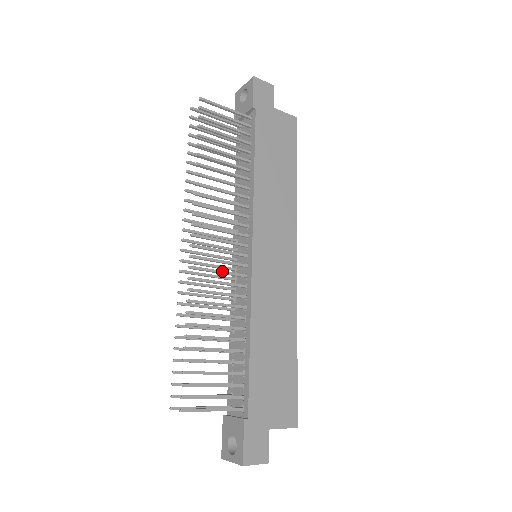
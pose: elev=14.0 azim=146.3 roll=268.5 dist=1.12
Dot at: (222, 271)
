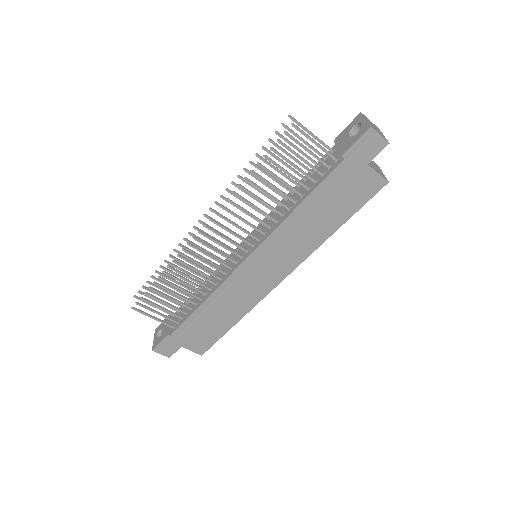
Dot at: (213, 257)
